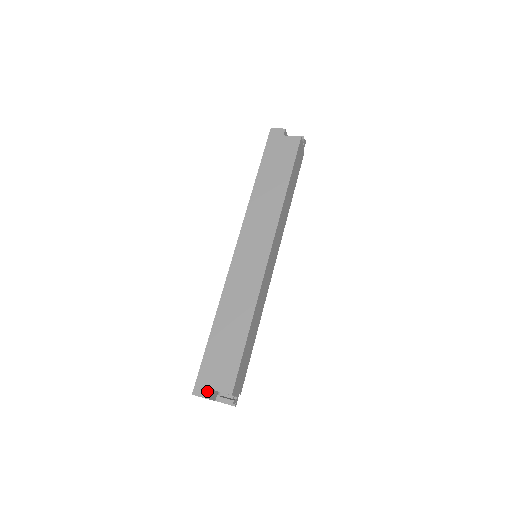
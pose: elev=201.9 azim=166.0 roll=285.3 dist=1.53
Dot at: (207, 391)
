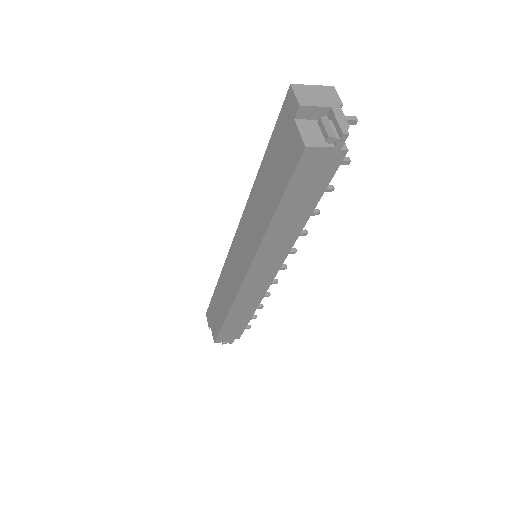
Dot at: (209, 323)
